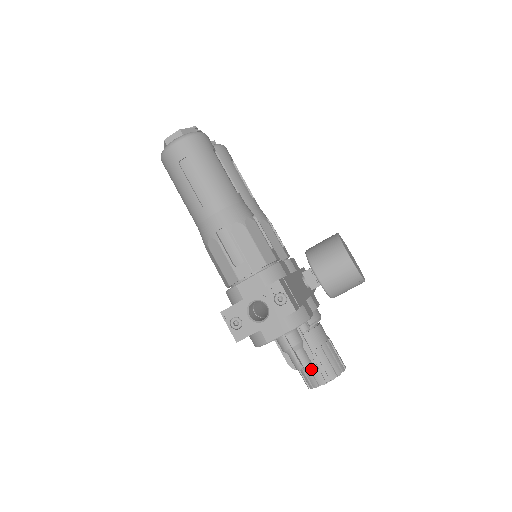
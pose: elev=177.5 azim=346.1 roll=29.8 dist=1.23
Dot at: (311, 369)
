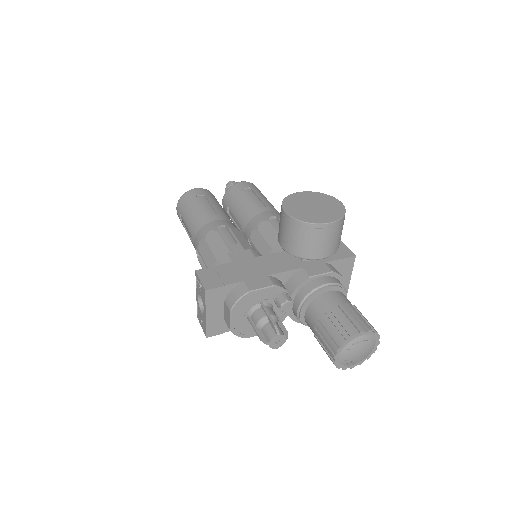
Dot at: (323, 345)
